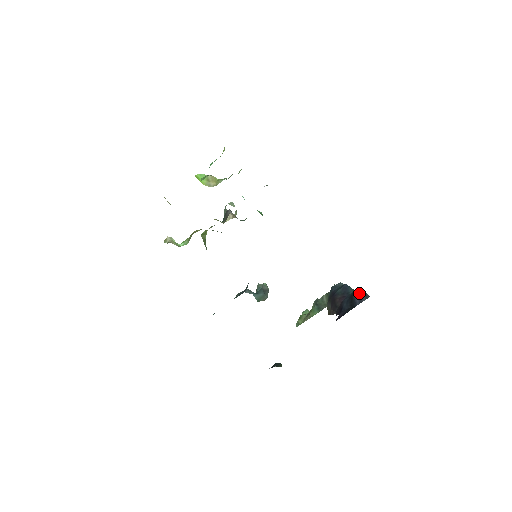
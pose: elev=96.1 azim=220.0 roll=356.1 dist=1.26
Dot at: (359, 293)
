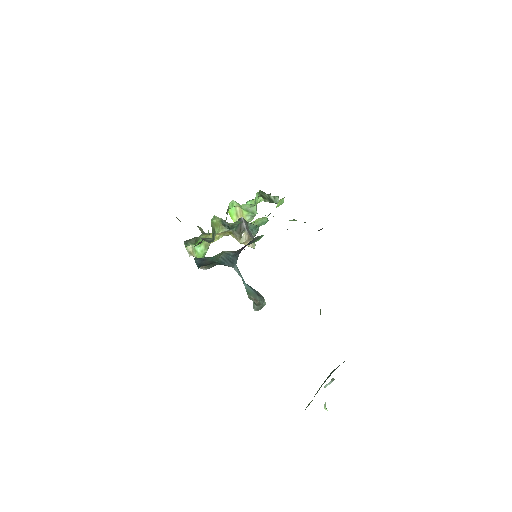
Dot at: occluded
